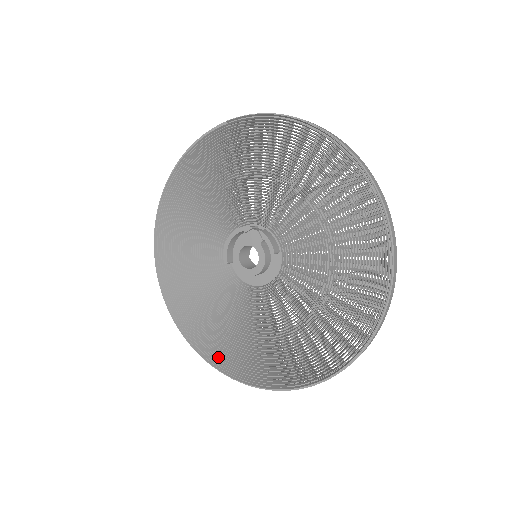
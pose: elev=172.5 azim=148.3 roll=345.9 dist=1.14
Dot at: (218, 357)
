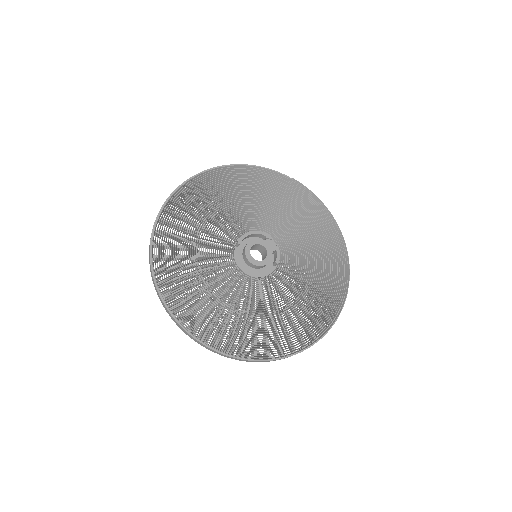
Dot at: (175, 295)
